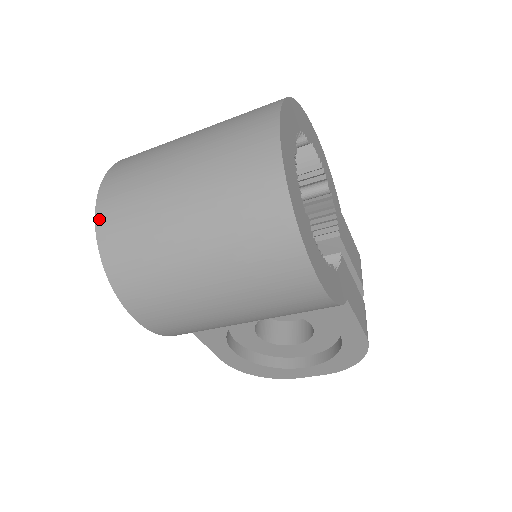
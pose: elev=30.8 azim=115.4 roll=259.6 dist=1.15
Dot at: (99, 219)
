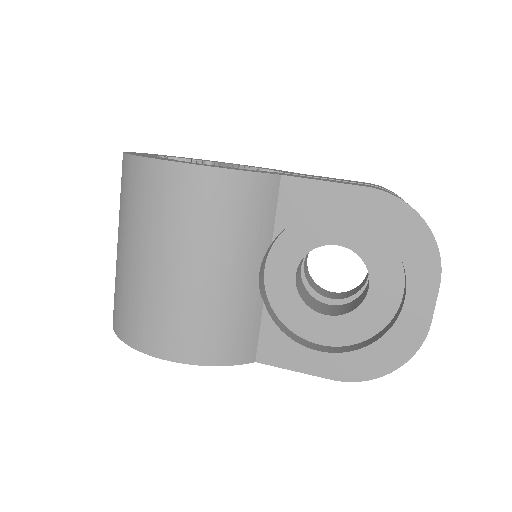
Dot at: occluded
